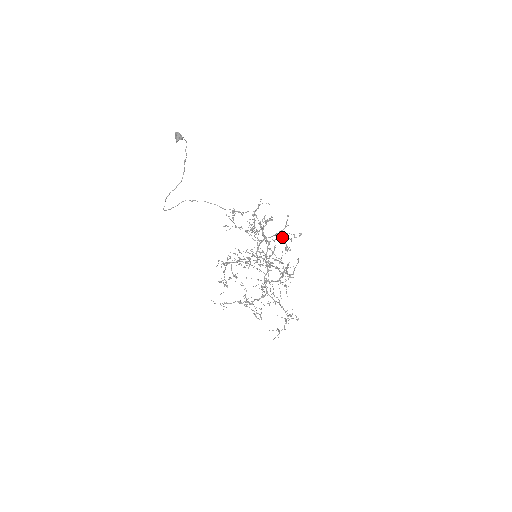
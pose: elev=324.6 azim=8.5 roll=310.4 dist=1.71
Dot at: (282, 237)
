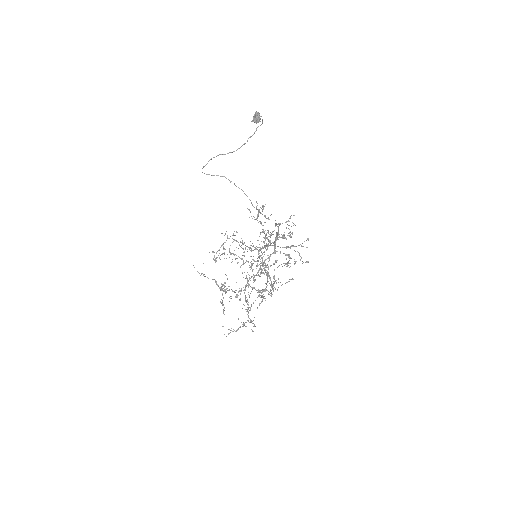
Dot at: occluded
